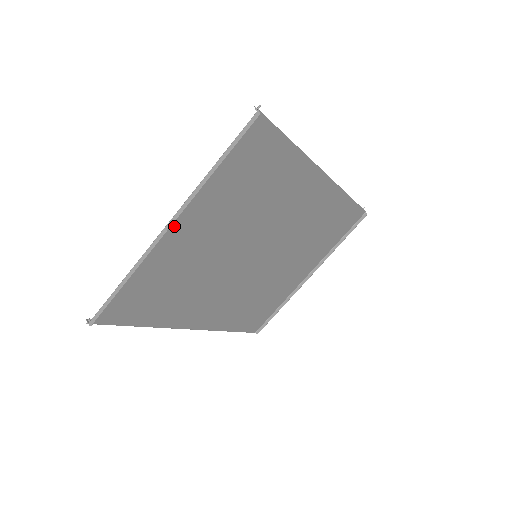
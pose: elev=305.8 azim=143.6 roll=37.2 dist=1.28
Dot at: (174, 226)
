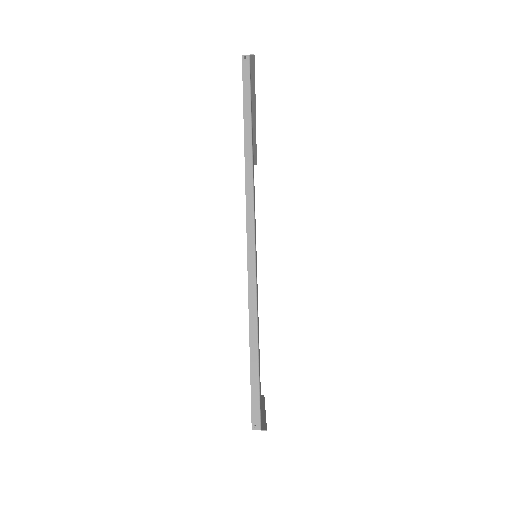
Dot at: occluded
